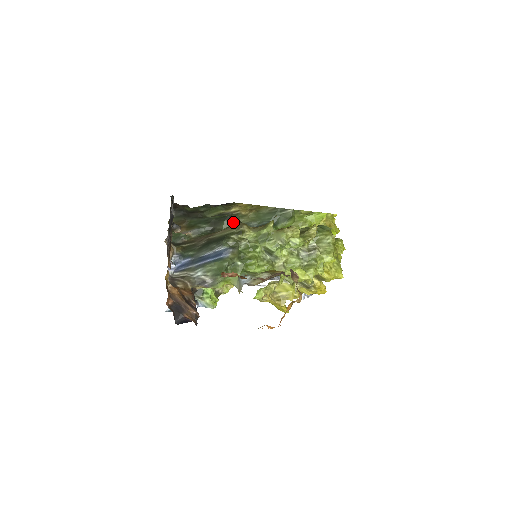
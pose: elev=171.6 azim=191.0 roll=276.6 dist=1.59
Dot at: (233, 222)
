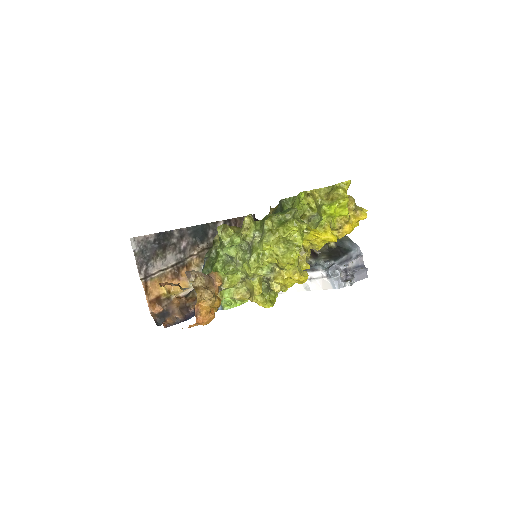
Dot at: occluded
